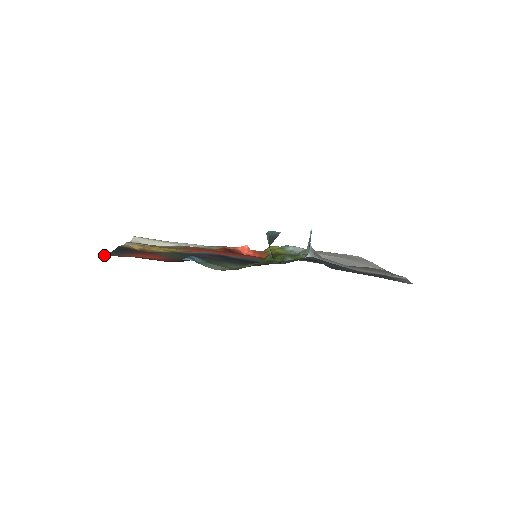
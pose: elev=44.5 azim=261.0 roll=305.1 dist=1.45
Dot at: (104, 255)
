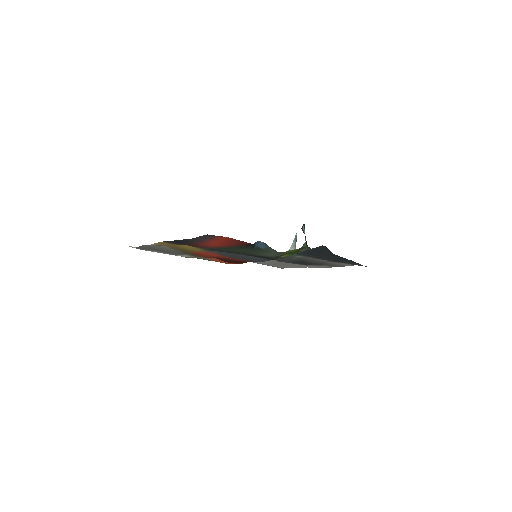
Dot at: (205, 235)
